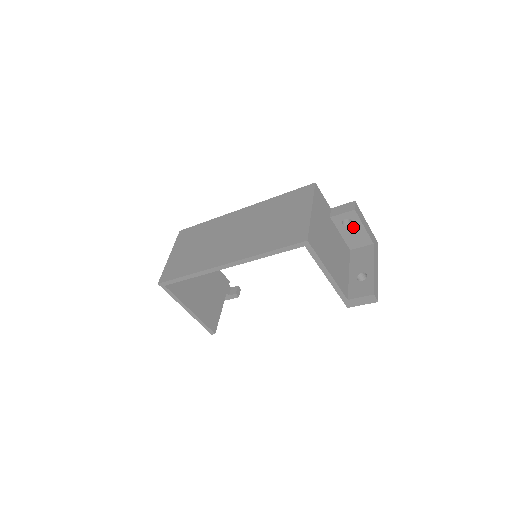
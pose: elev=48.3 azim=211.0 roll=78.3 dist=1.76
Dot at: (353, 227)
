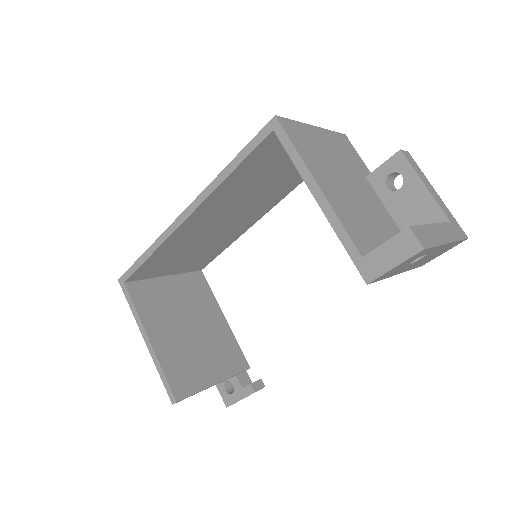
Dot at: (405, 190)
